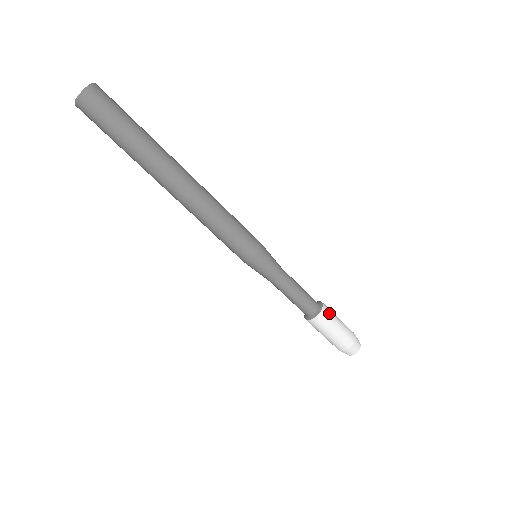
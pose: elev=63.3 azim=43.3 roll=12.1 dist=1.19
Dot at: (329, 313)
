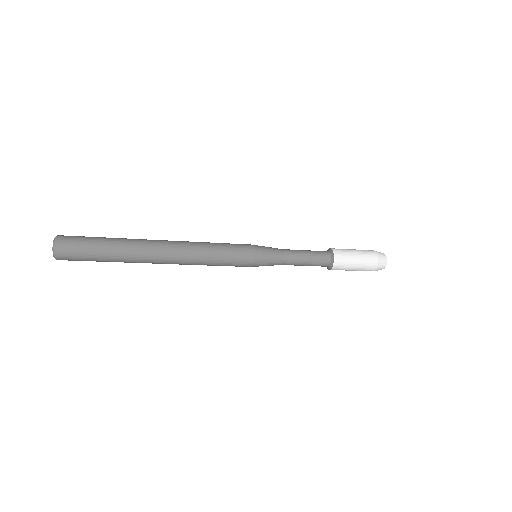
Dot at: (342, 260)
